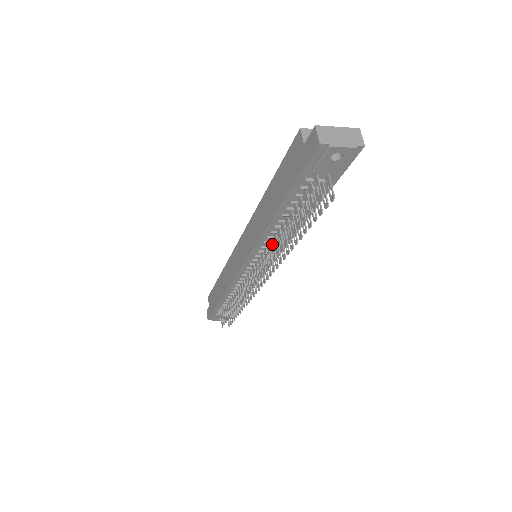
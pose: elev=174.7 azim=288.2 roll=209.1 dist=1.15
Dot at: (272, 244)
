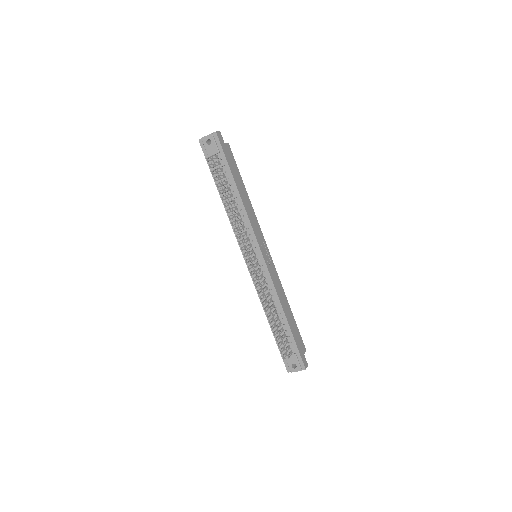
Dot at: (235, 222)
